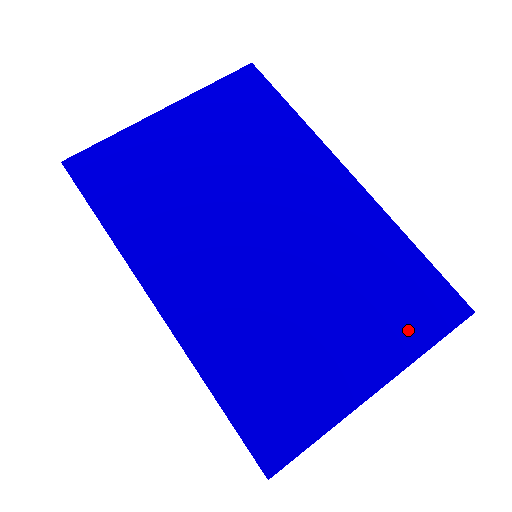
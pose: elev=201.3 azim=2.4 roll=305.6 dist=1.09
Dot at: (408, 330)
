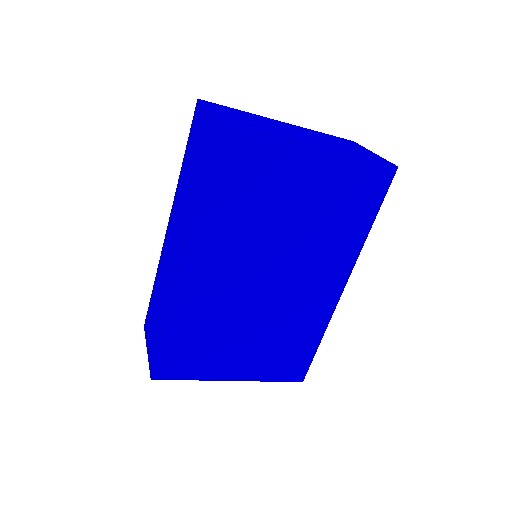
Dot at: (272, 369)
